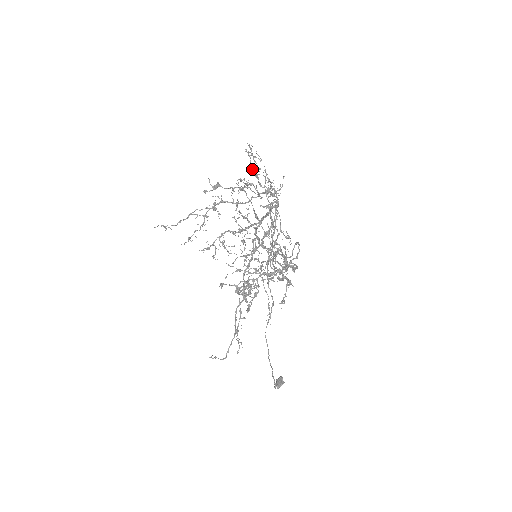
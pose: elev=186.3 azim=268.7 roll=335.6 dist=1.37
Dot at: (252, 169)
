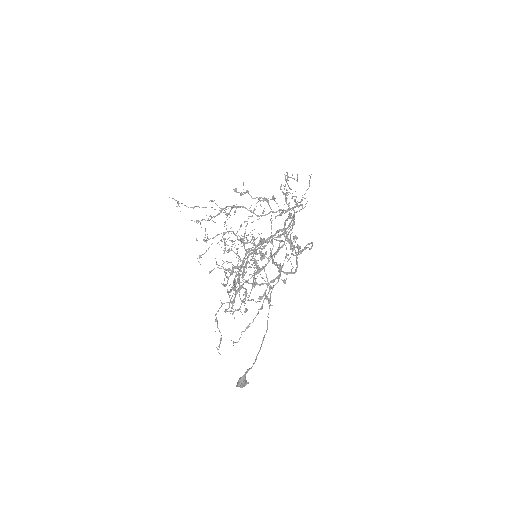
Dot at: (284, 188)
